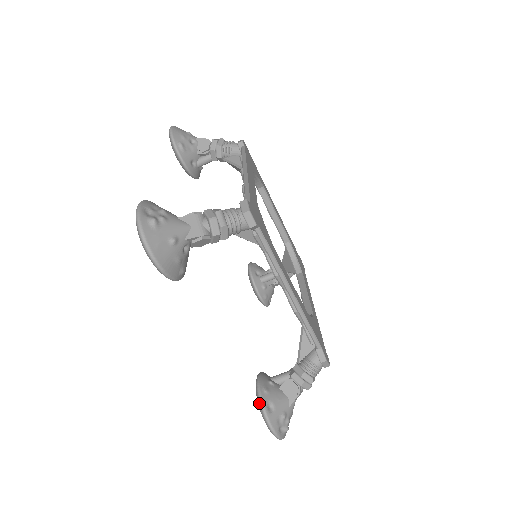
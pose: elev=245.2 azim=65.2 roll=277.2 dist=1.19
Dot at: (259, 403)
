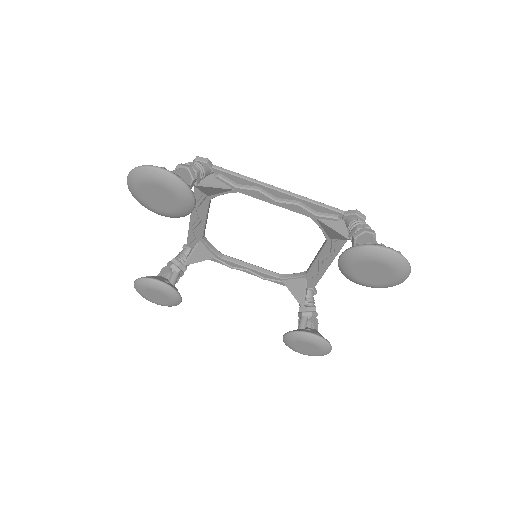
Dot at: (353, 251)
